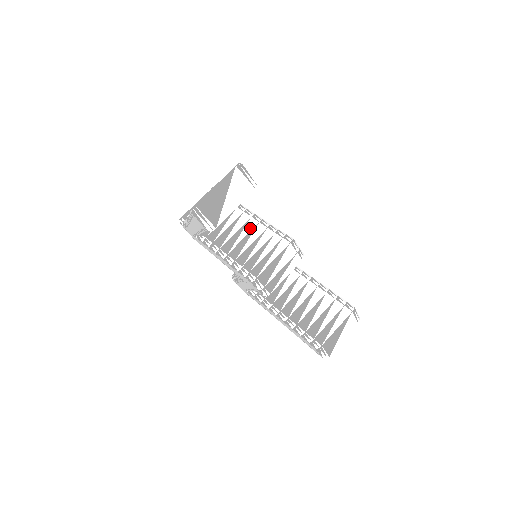
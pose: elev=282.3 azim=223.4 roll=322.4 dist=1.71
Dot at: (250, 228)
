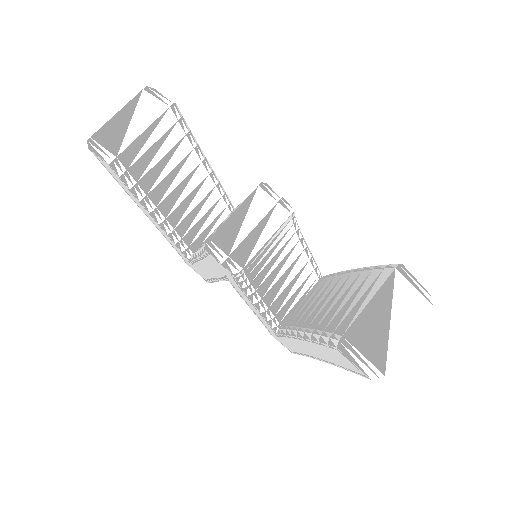
Dot at: occluded
